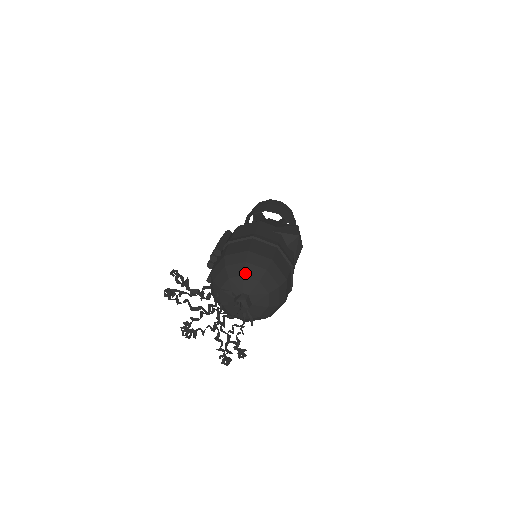
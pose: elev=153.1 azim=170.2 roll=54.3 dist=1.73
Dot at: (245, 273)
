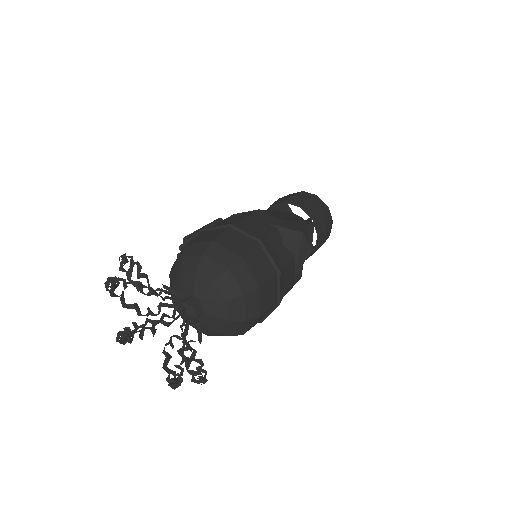
Dot at: (198, 269)
